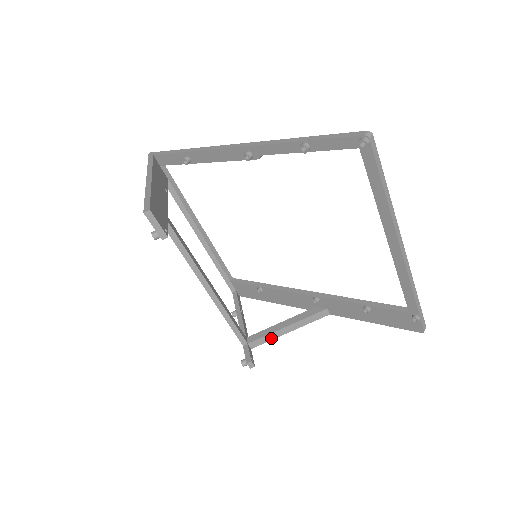
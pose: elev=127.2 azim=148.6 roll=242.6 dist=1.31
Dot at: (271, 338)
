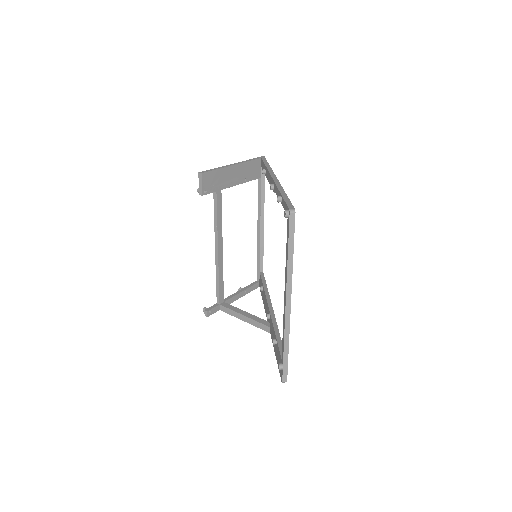
Dot at: (233, 314)
